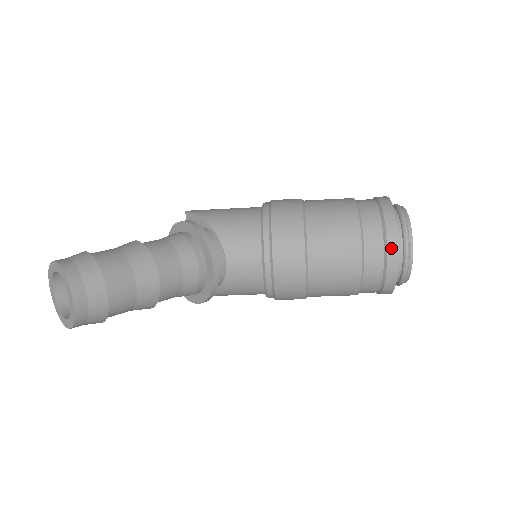
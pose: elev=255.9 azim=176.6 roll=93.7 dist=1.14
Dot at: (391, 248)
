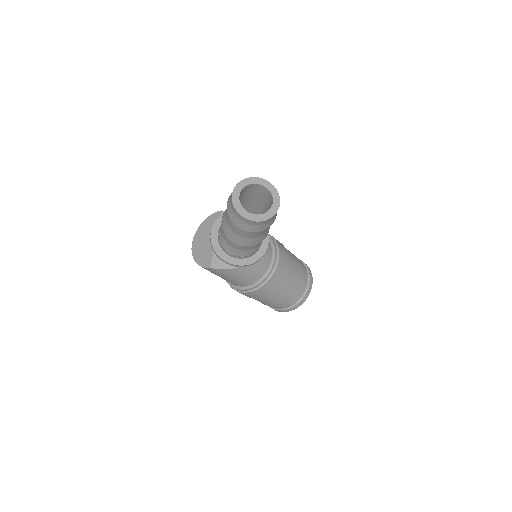
Dot at: (311, 277)
